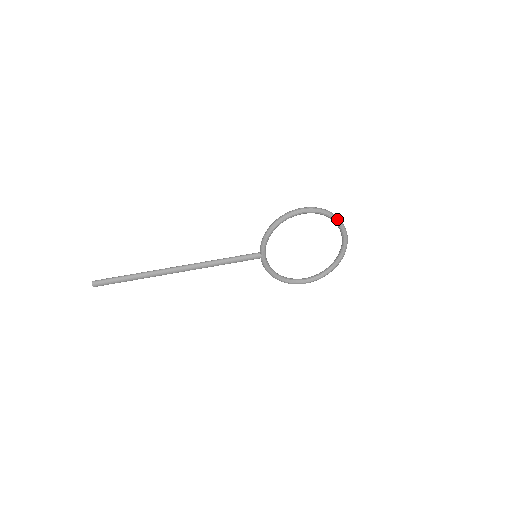
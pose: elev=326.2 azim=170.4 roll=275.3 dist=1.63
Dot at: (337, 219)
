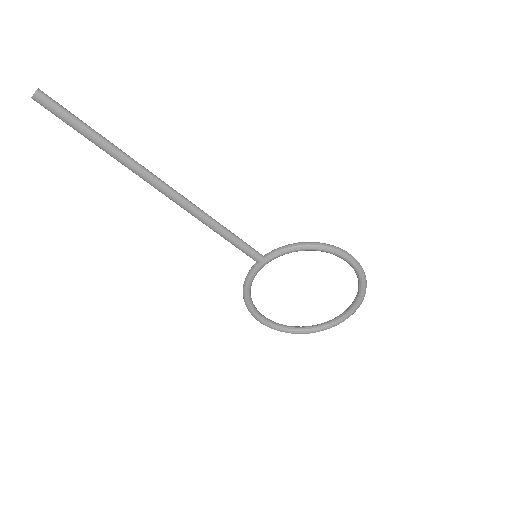
Dot at: (364, 296)
